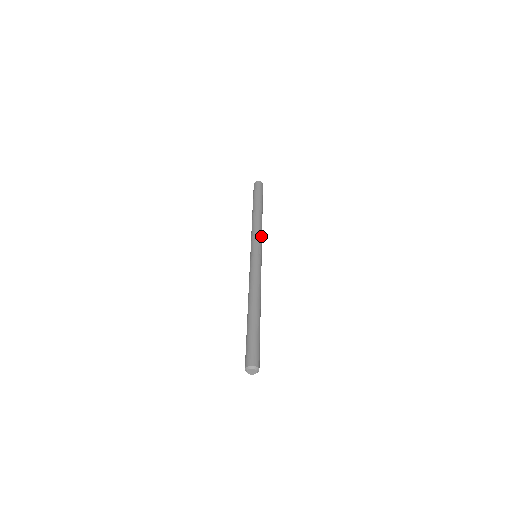
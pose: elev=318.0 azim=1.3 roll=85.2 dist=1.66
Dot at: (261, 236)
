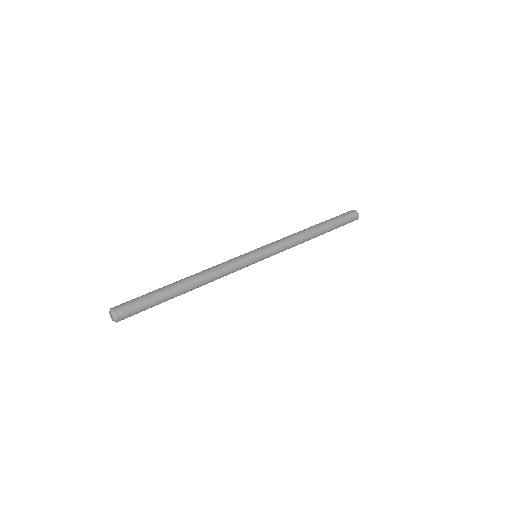
Dot at: (282, 243)
